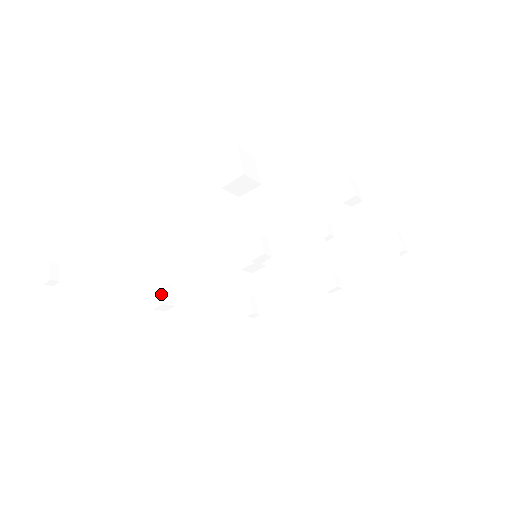
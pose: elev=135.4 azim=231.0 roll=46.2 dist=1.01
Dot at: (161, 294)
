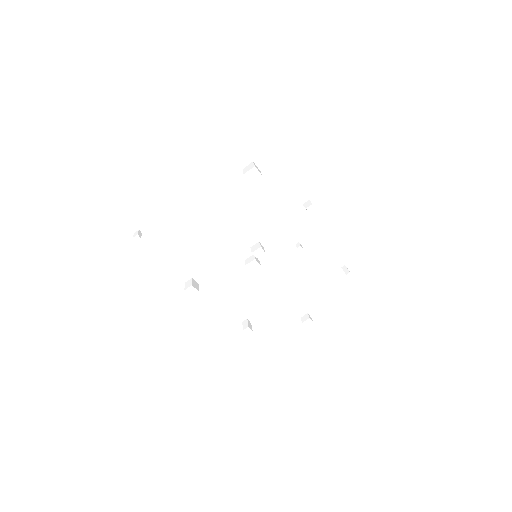
Dot at: (192, 282)
